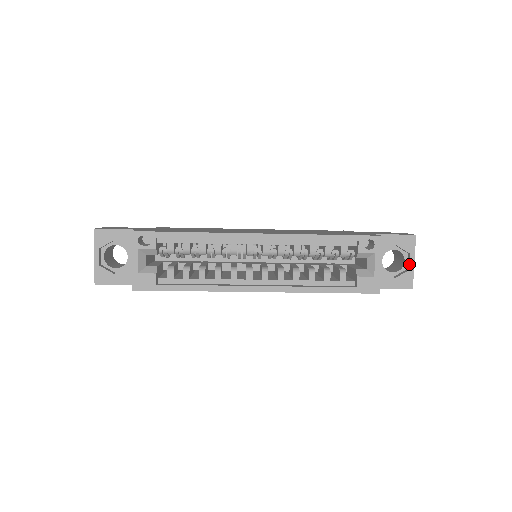
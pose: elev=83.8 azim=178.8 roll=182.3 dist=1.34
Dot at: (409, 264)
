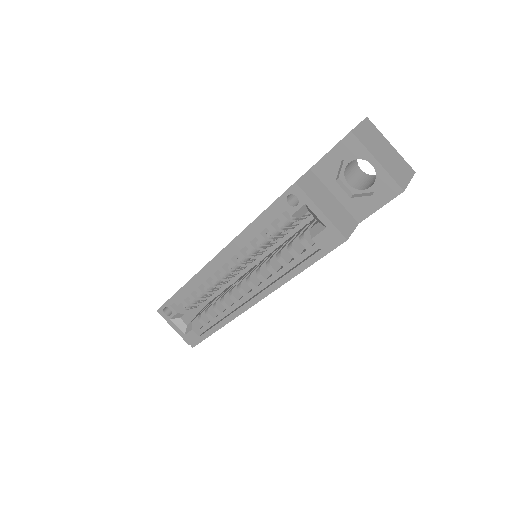
Dot at: (374, 168)
